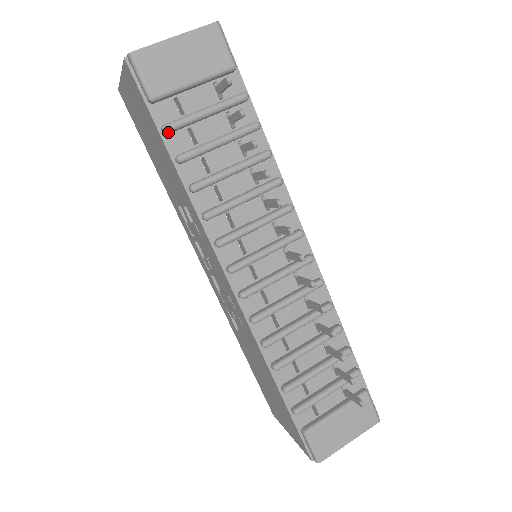
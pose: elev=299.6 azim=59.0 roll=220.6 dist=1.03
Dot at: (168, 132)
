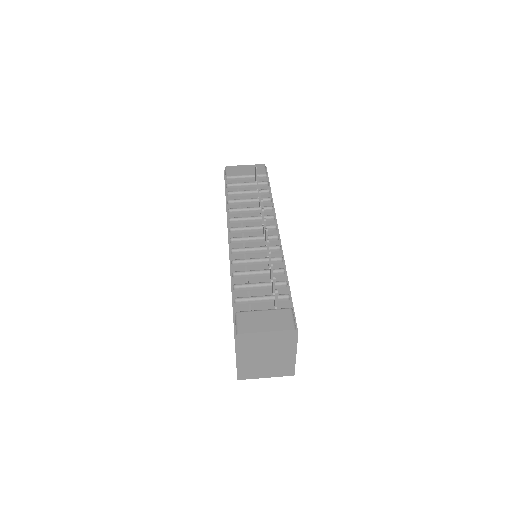
Dot at: (228, 186)
